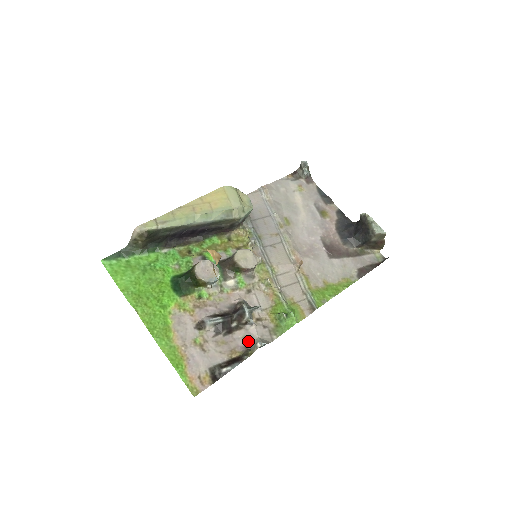
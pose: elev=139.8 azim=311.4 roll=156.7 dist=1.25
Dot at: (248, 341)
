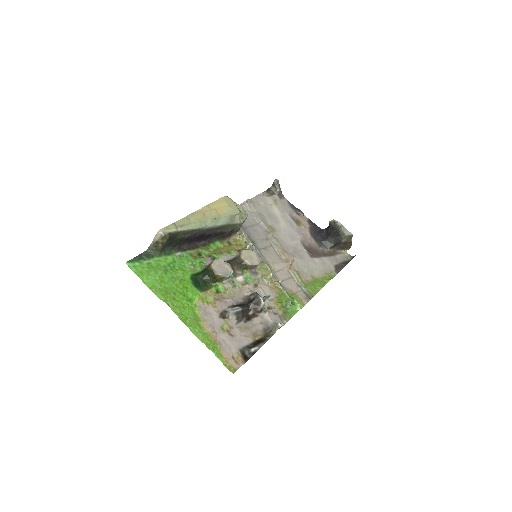
Dot at: (265, 326)
